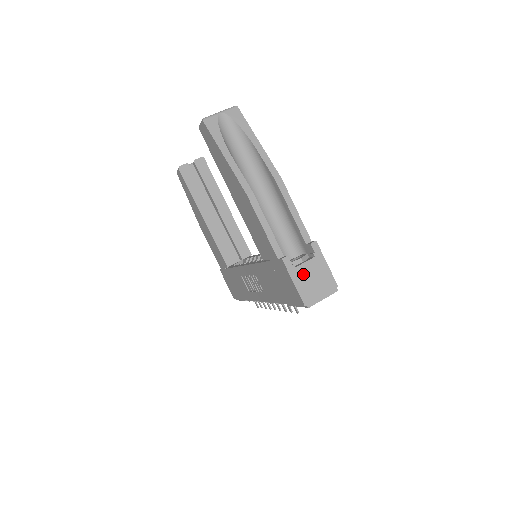
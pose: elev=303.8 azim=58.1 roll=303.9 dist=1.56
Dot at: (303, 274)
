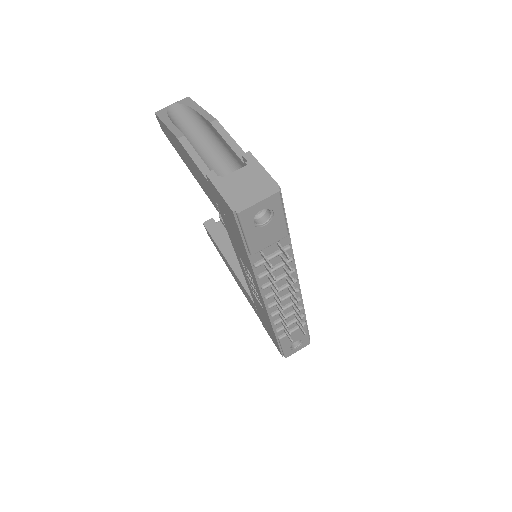
Dot at: (231, 182)
